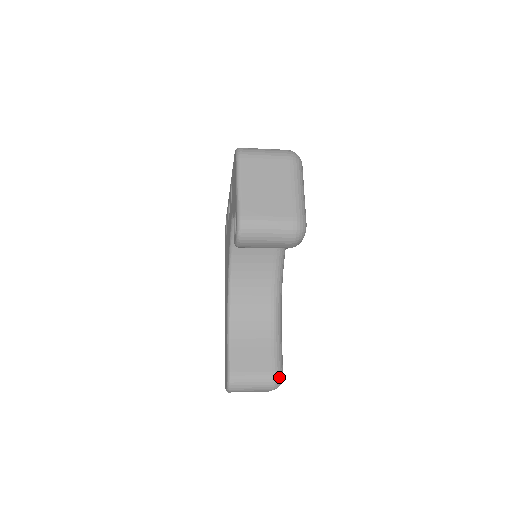
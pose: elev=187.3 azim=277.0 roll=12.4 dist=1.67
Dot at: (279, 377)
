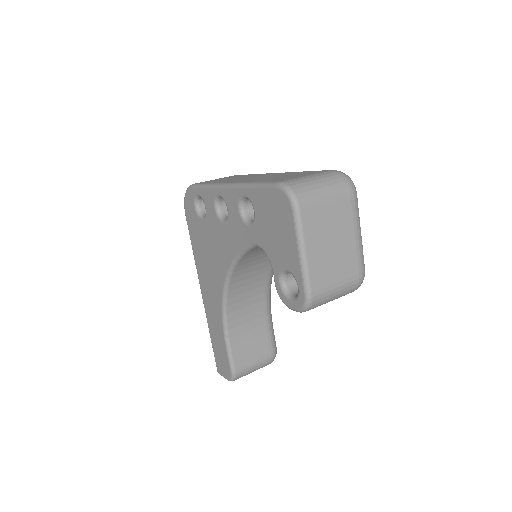
Dot at: occluded
